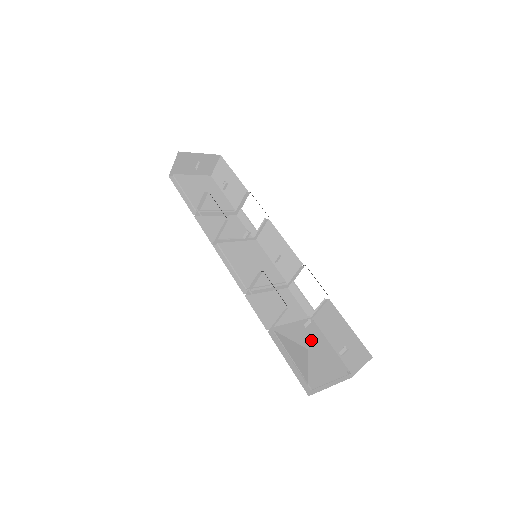
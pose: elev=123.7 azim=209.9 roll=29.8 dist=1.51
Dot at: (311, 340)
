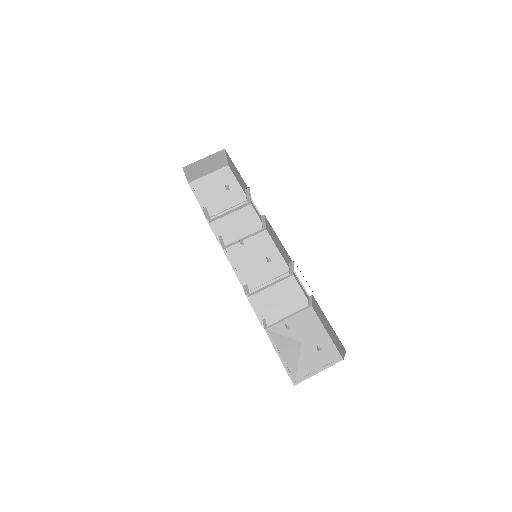
Dot at: (304, 331)
